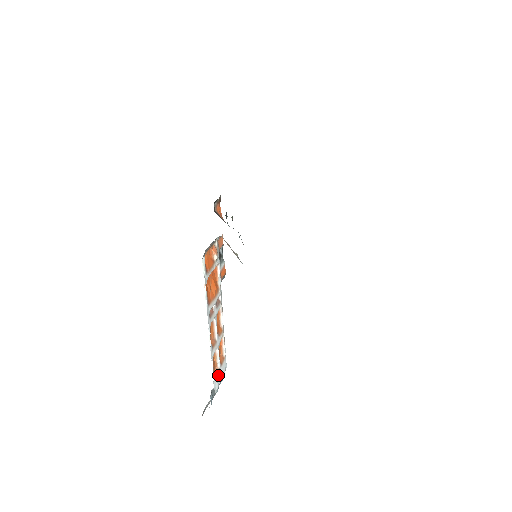
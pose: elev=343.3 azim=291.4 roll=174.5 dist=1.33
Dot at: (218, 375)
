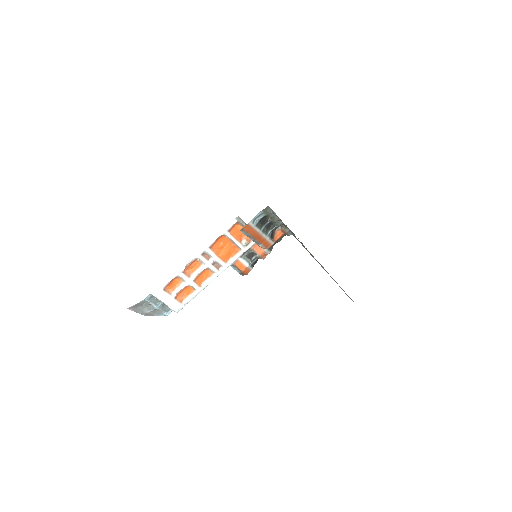
Dot at: (167, 295)
